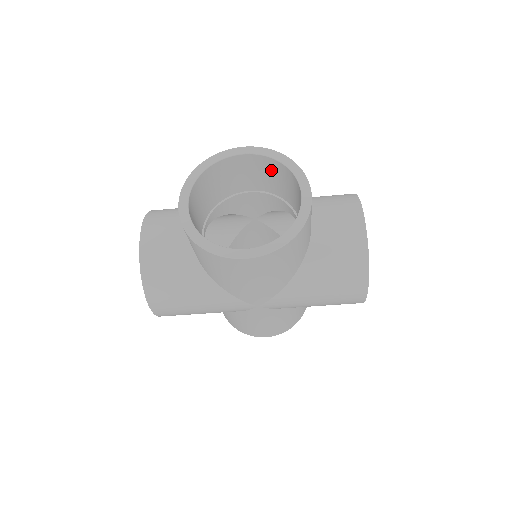
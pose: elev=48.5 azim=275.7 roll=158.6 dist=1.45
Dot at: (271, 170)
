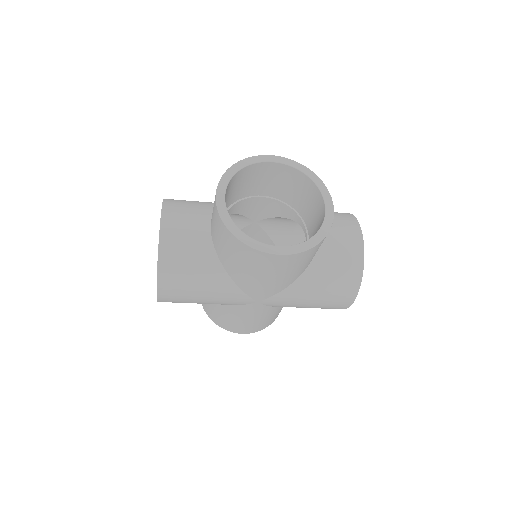
Dot at: (293, 180)
